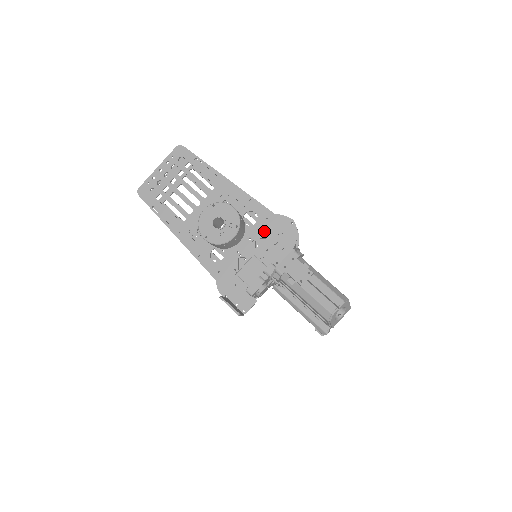
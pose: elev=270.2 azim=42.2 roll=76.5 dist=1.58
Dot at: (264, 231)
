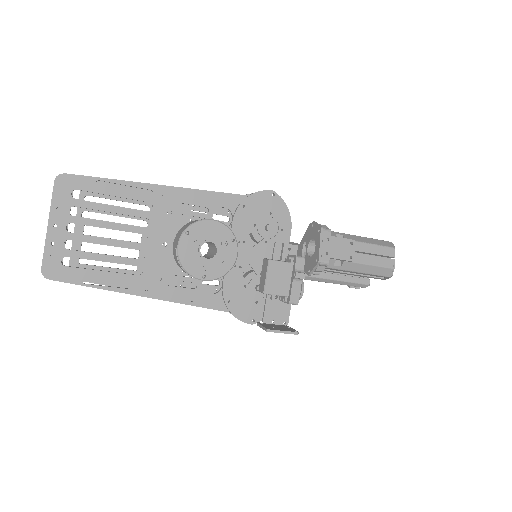
Dot at: (249, 223)
